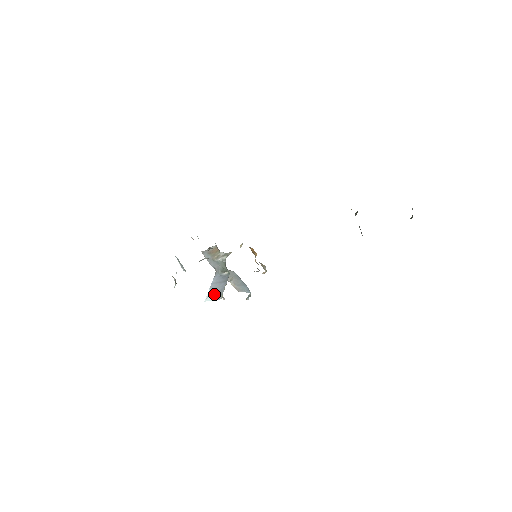
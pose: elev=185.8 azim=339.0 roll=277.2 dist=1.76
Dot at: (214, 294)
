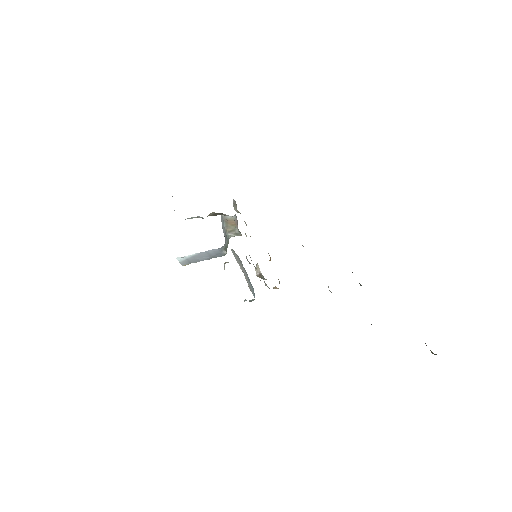
Dot at: (189, 259)
